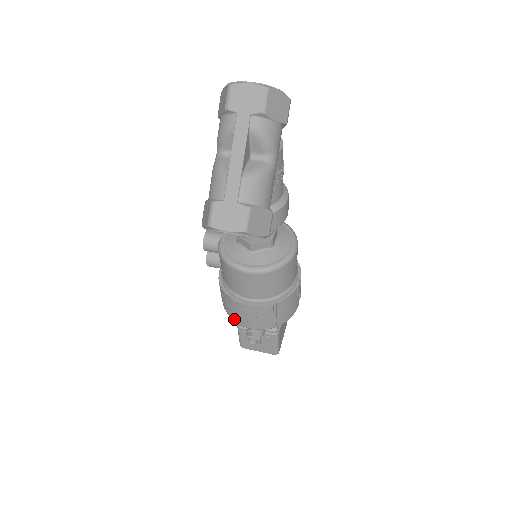
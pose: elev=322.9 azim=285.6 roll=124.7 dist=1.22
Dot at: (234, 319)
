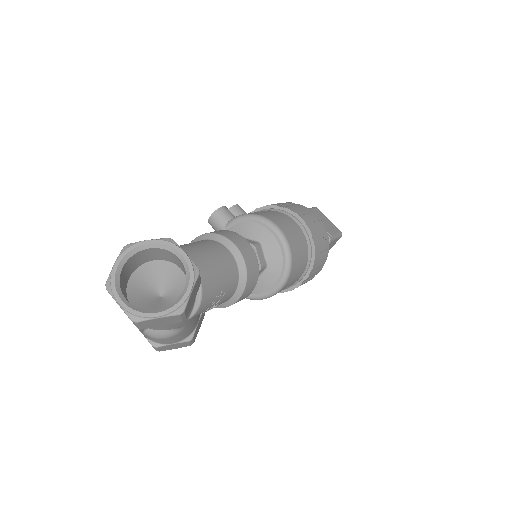
Dot at: occluded
